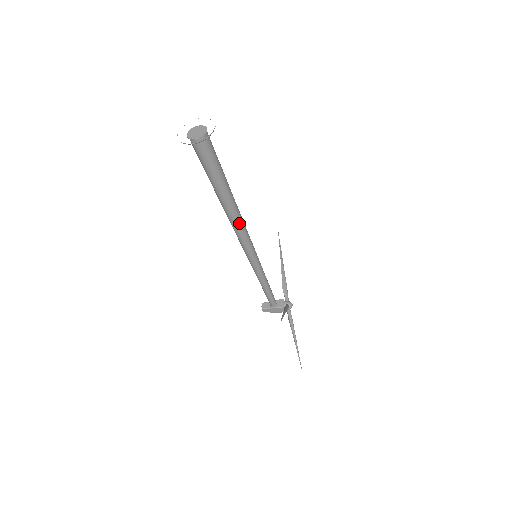
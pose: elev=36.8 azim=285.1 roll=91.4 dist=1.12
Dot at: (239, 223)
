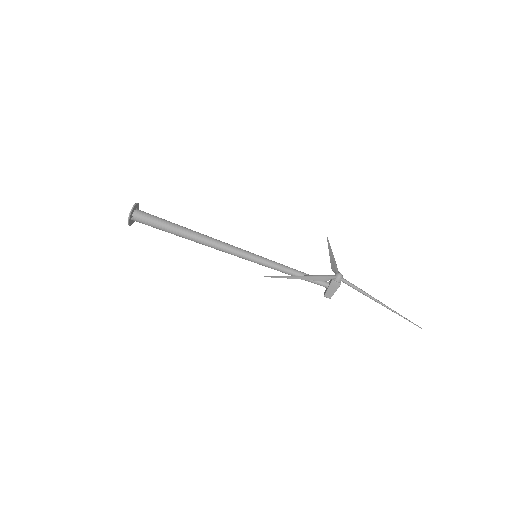
Dot at: (211, 242)
